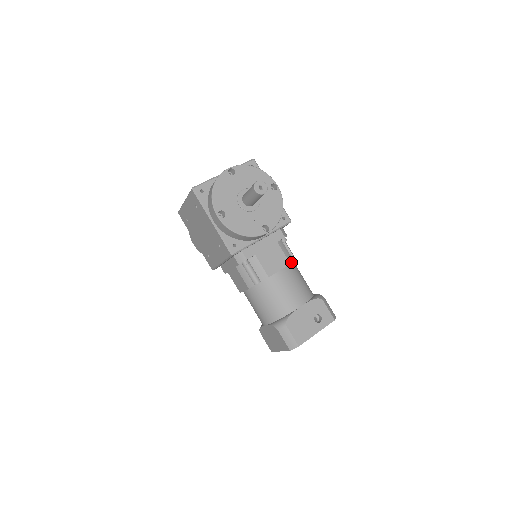
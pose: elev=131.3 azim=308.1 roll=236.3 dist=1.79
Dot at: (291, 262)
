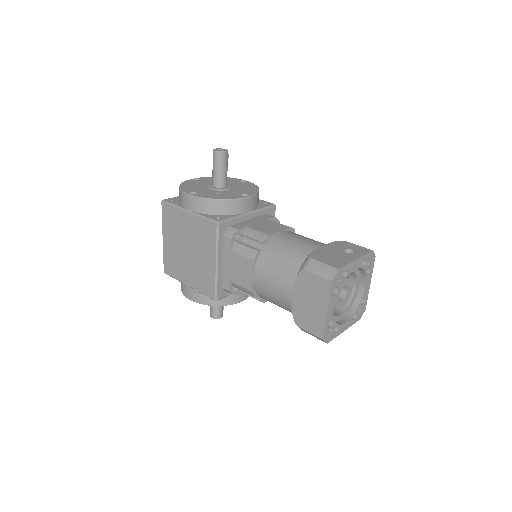
Dot at: (291, 228)
